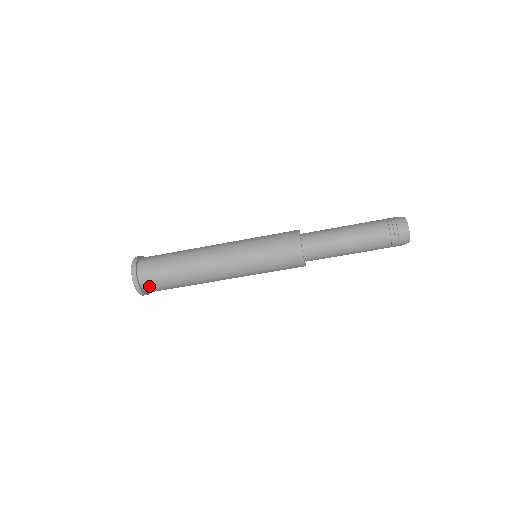
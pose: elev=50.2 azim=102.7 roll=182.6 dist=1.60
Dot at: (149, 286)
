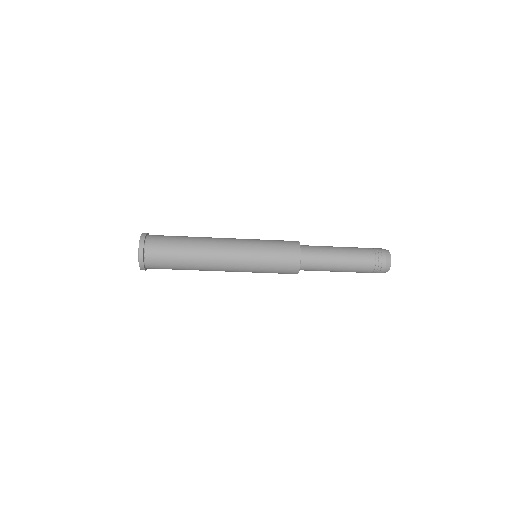
Dot at: (153, 268)
